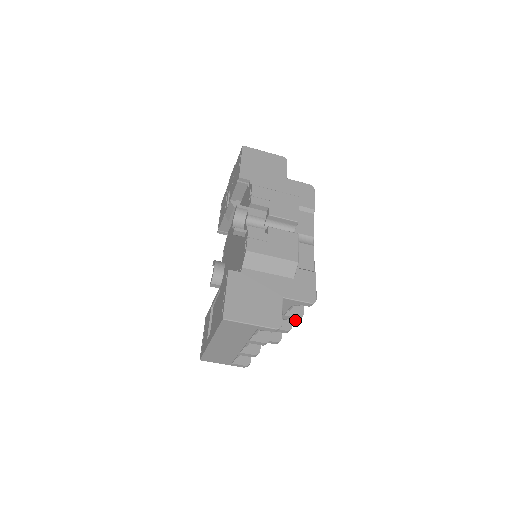
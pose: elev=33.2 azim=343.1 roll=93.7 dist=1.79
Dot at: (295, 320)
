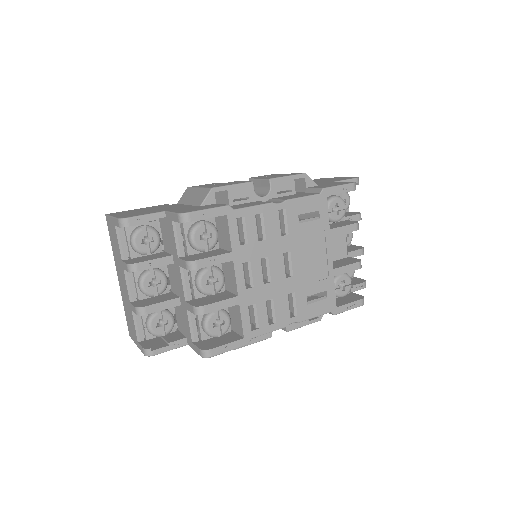
Dot at: (187, 269)
